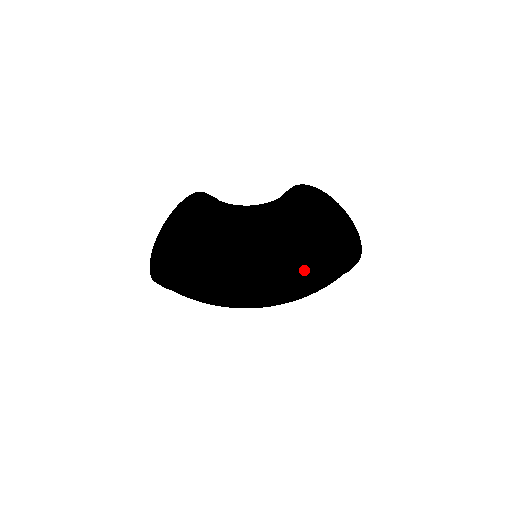
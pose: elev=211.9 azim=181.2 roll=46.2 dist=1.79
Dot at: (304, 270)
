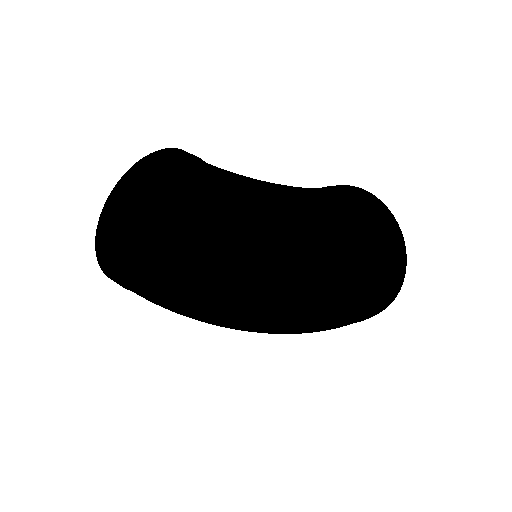
Dot at: (335, 258)
